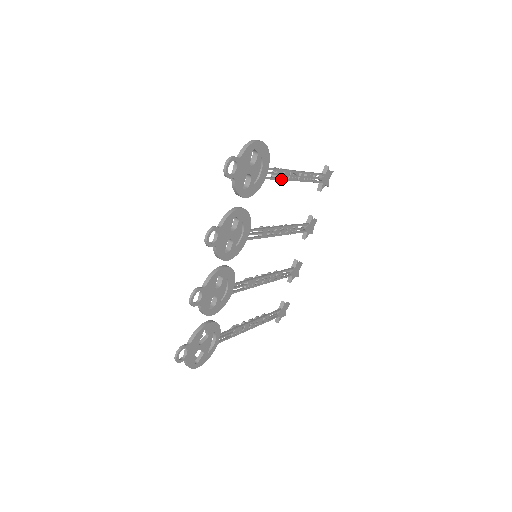
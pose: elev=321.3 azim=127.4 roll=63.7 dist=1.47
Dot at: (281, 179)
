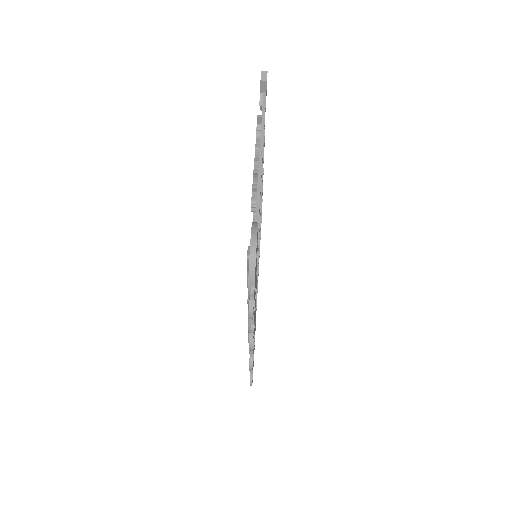
Dot at: occluded
